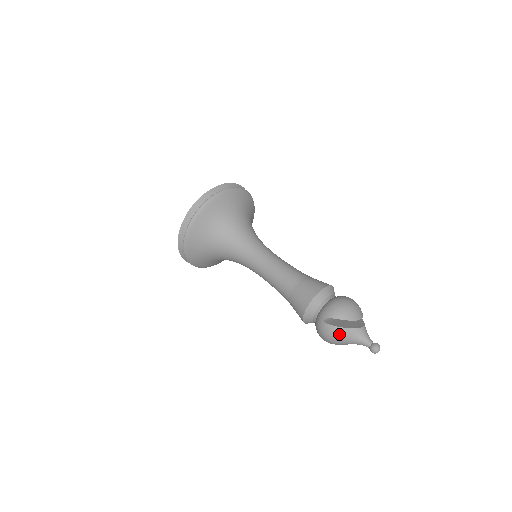
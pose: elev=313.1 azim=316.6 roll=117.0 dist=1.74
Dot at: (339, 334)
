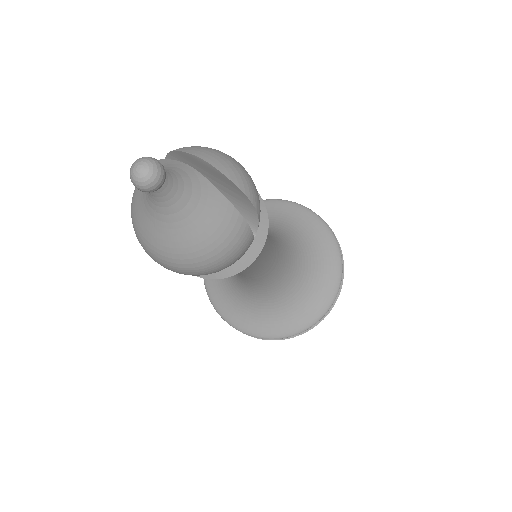
Dot at: occluded
